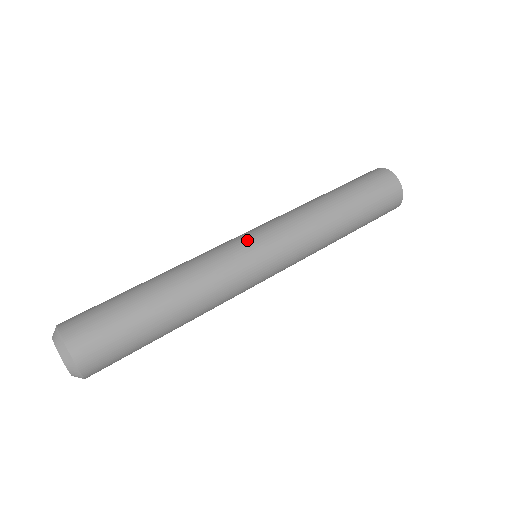
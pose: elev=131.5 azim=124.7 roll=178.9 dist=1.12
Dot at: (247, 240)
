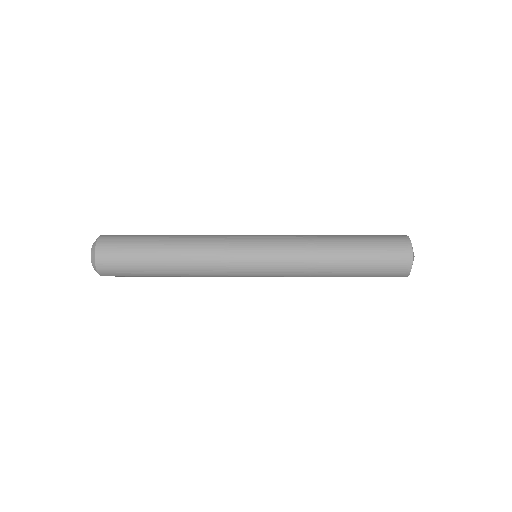
Dot at: occluded
